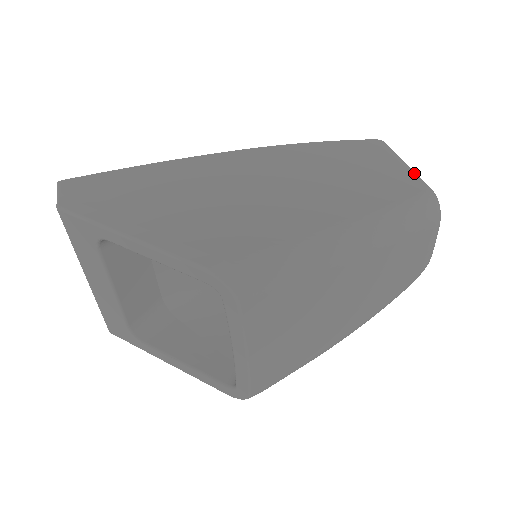
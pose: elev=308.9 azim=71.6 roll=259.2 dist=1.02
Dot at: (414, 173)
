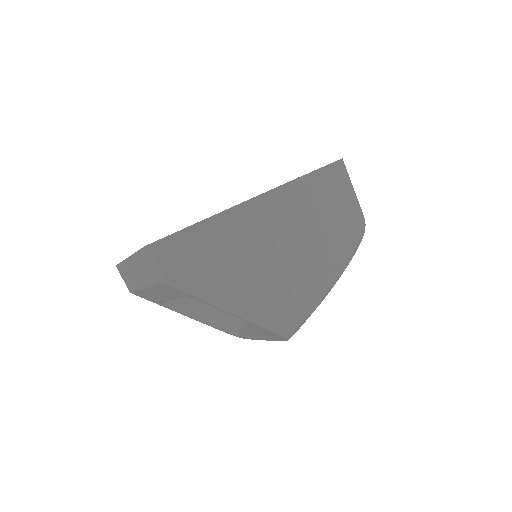
Dot at: (358, 202)
